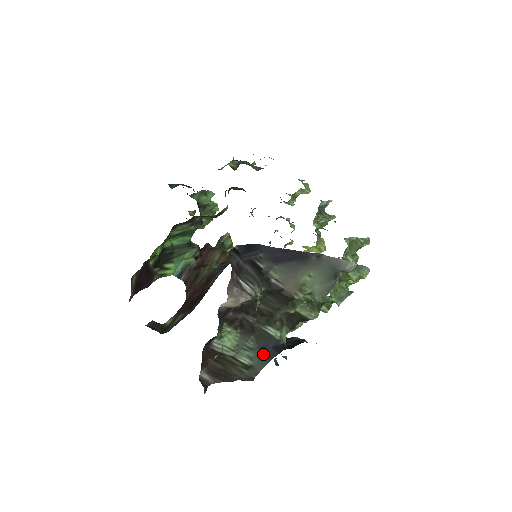
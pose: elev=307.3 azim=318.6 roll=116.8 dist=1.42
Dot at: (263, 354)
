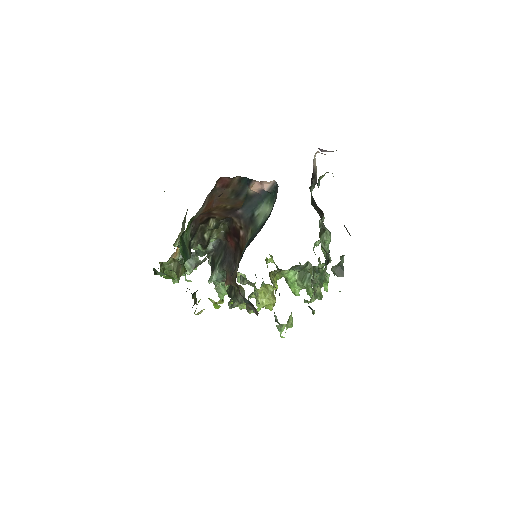
Dot at: occluded
